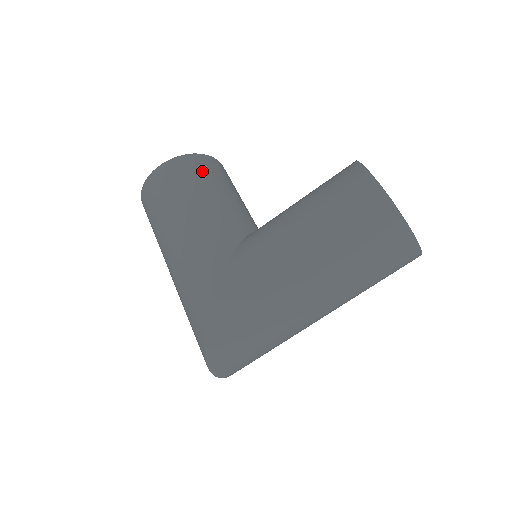
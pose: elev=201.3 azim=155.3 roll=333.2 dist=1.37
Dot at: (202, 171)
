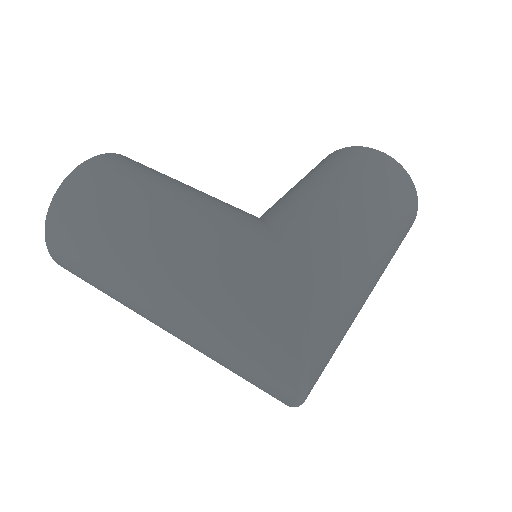
Dot at: occluded
